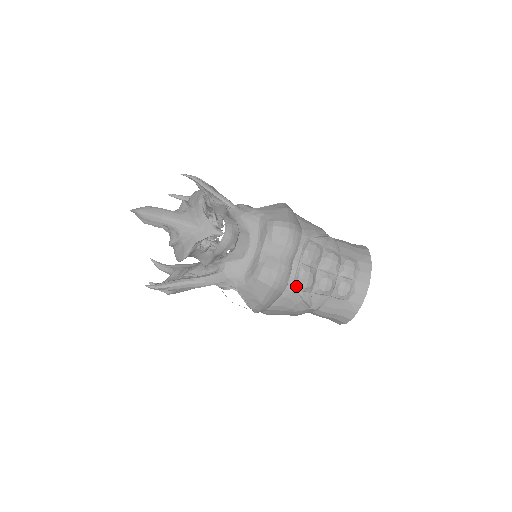
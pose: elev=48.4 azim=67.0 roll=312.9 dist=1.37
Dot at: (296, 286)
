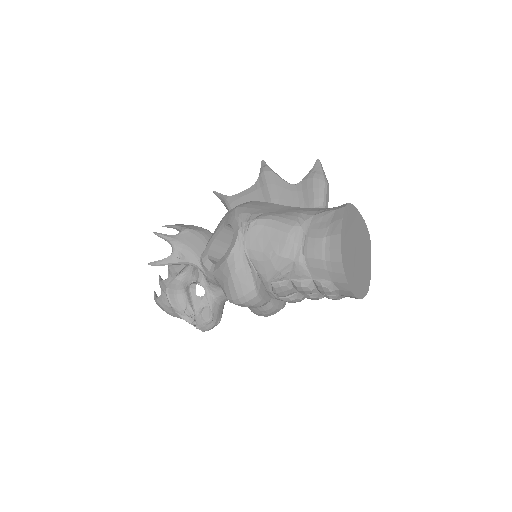
Dot at: occluded
